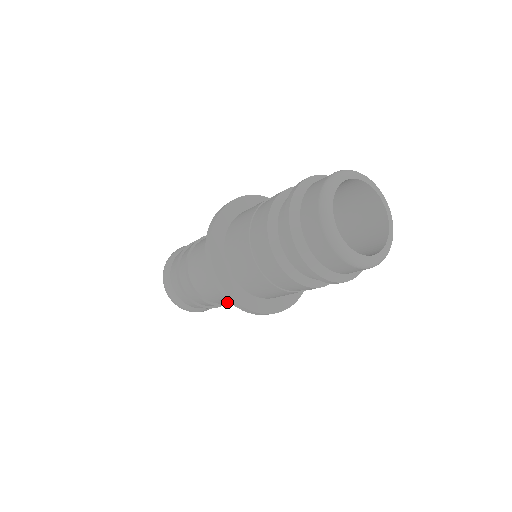
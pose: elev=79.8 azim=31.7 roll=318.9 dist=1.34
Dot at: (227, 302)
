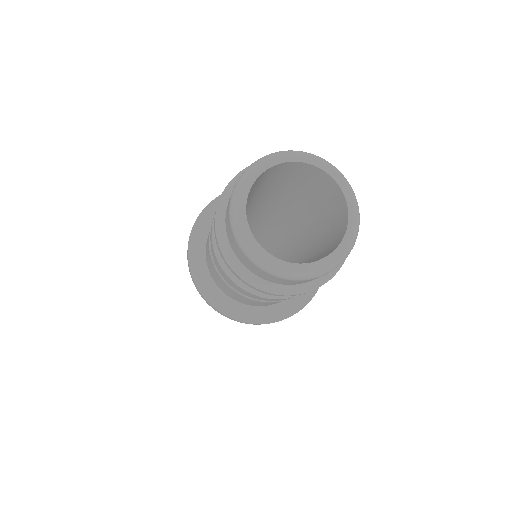
Dot at: occluded
